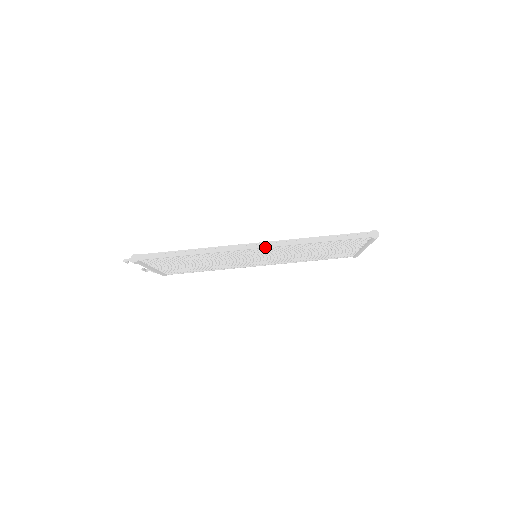
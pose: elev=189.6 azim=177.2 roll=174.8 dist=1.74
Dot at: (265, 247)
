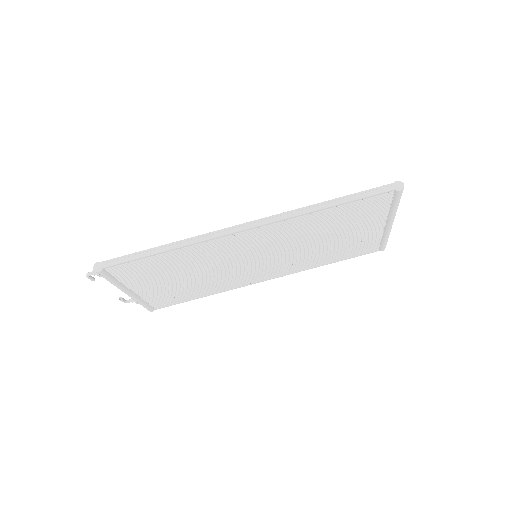
Dot at: (260, 225)
